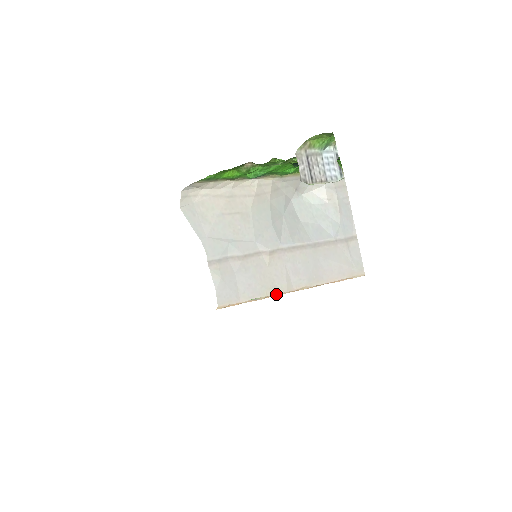
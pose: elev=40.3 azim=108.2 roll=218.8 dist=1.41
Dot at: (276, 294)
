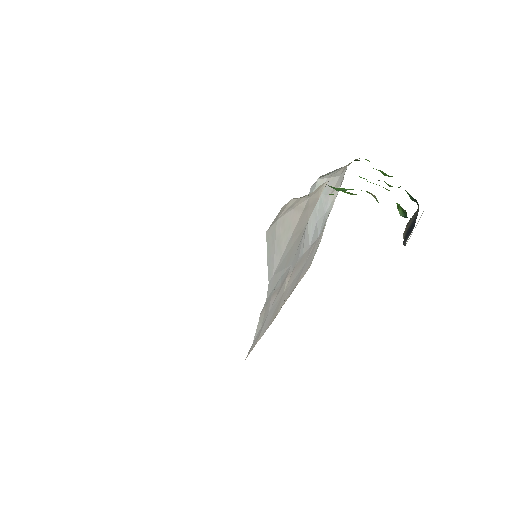
Dot at: occluded
